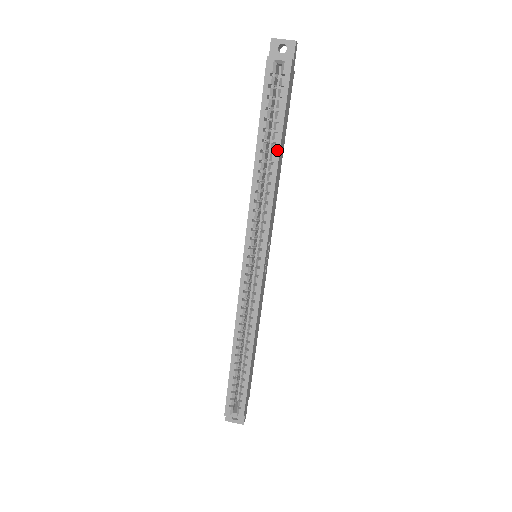
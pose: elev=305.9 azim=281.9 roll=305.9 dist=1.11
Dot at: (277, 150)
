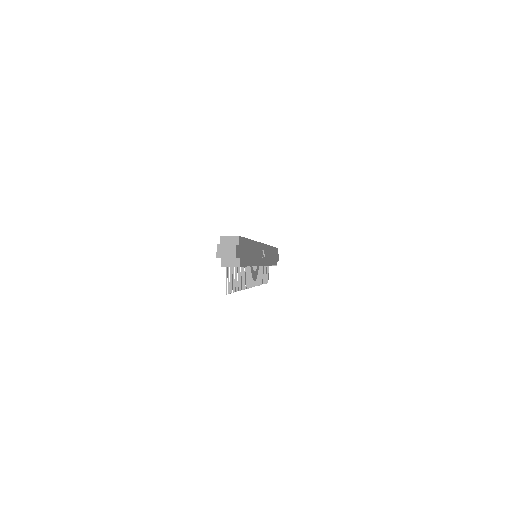
Dot at: occluded
